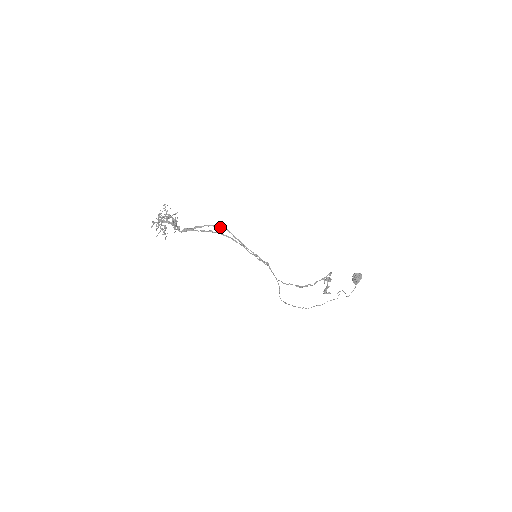
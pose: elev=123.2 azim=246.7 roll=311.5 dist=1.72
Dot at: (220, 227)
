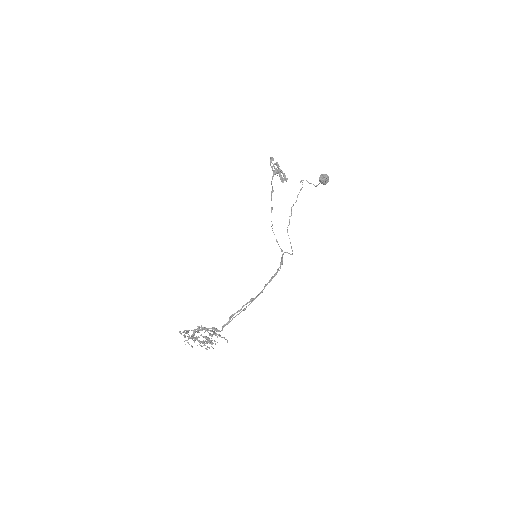
Dot at: occluded
